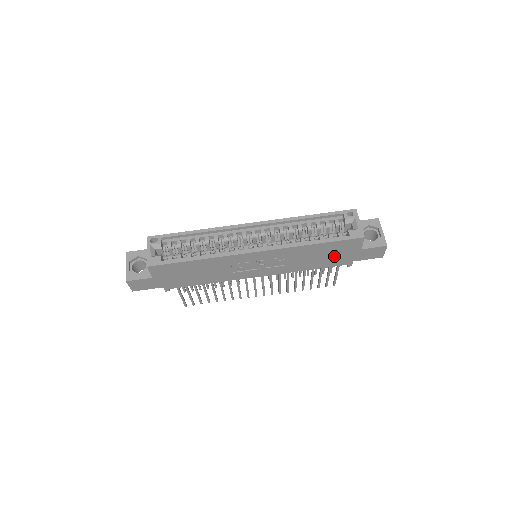
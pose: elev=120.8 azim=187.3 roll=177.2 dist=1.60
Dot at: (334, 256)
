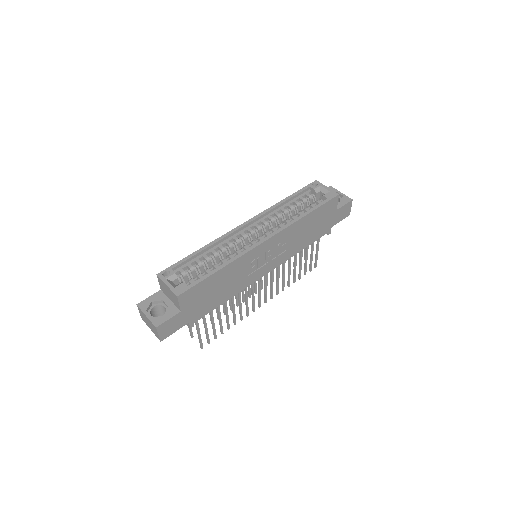
Dot at: (319, 225)
